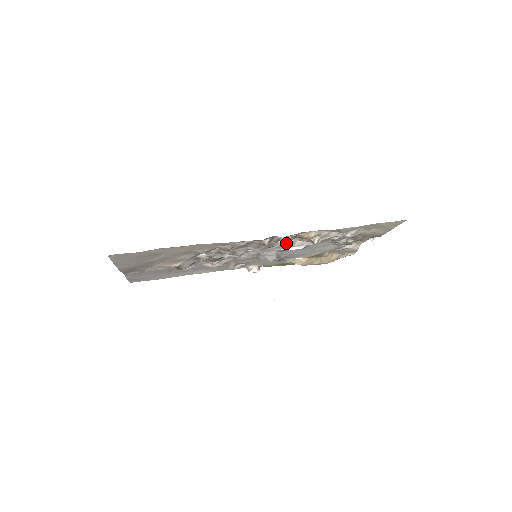
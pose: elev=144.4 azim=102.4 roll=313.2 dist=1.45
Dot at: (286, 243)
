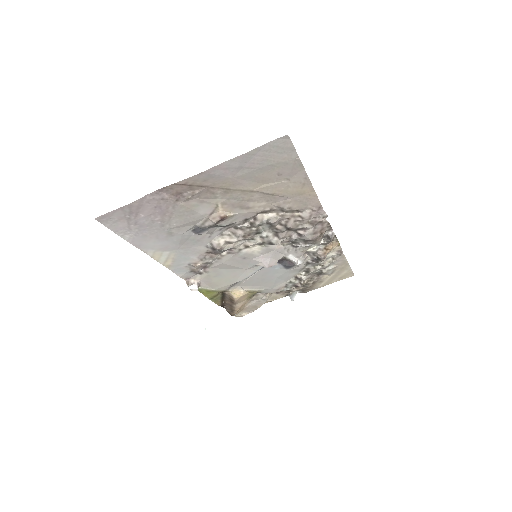
Dot at: (306, 249)
